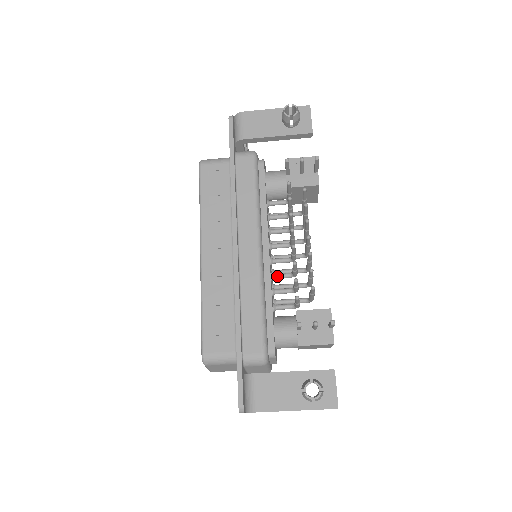
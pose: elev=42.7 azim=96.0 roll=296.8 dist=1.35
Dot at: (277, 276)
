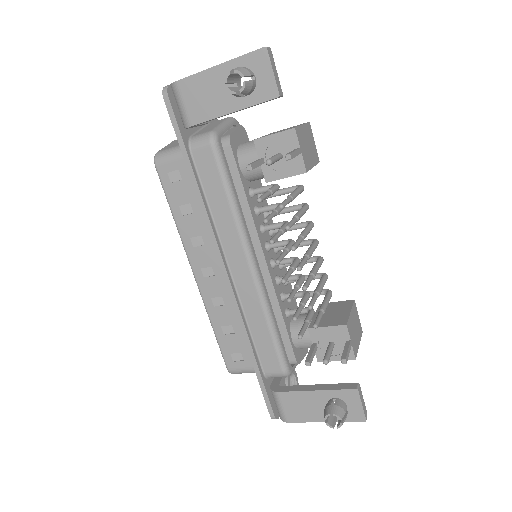
Dot at: occluded
